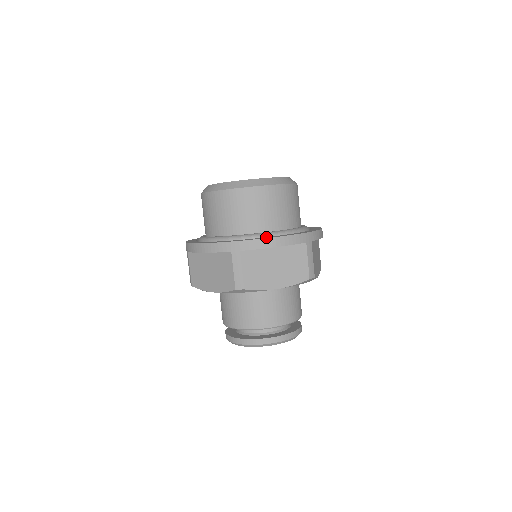
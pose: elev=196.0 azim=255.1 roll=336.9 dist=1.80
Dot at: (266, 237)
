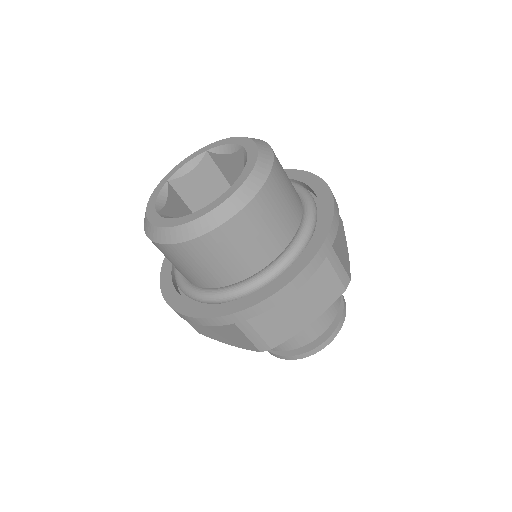
Dot at: (187, 305)
